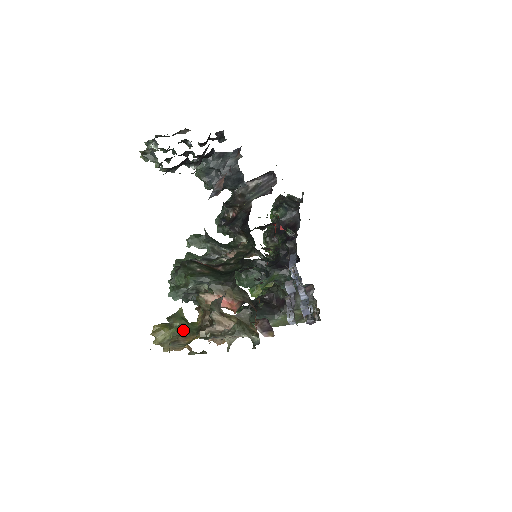
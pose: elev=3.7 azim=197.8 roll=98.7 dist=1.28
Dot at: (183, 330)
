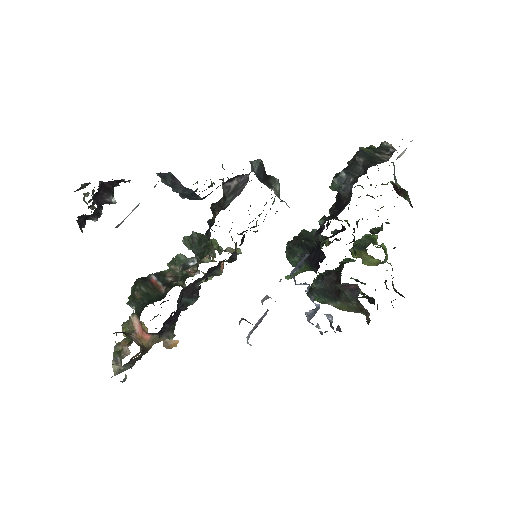
Dot at: occluded
